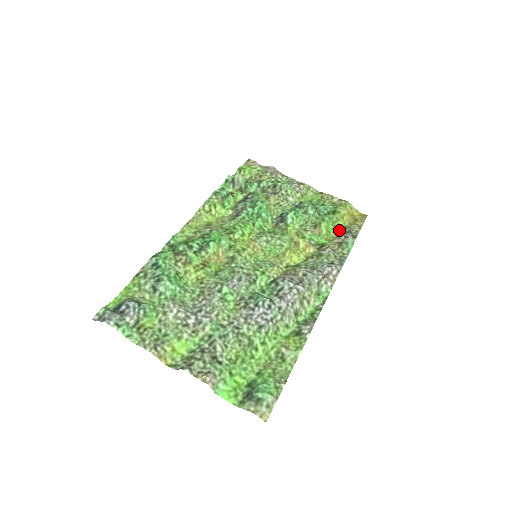
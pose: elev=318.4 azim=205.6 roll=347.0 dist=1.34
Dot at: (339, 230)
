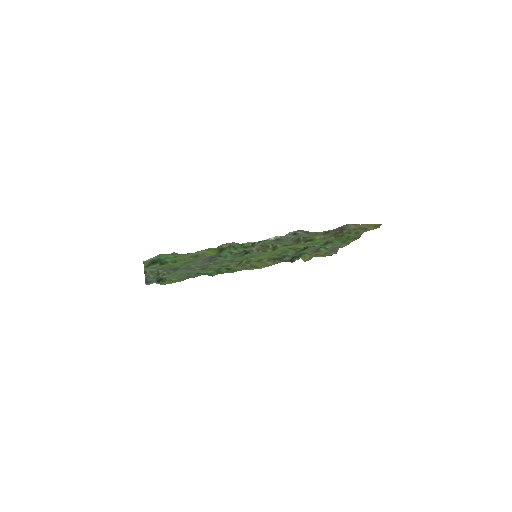
Dot at: (342, 236)
